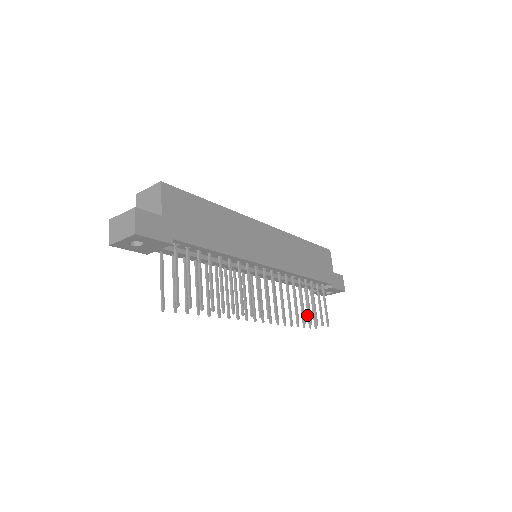
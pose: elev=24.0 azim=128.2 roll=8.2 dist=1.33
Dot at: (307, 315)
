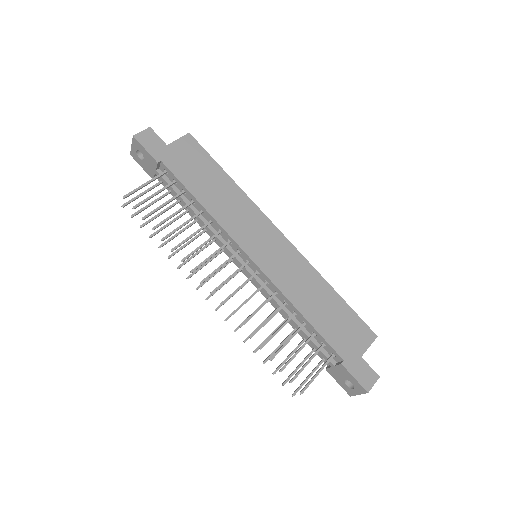
Dot at: (292, 372)
